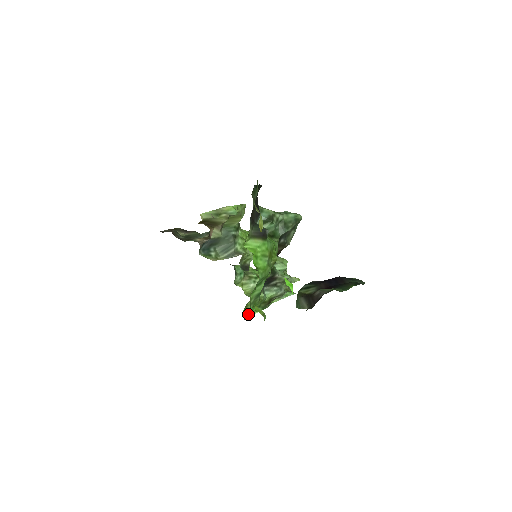
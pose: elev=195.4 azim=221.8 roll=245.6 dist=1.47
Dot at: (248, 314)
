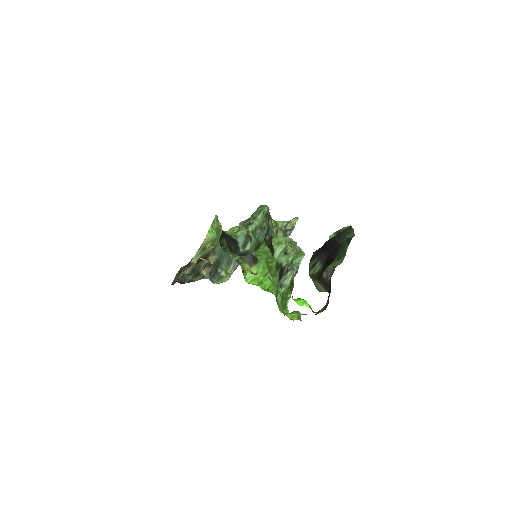
Dot at: occluded
